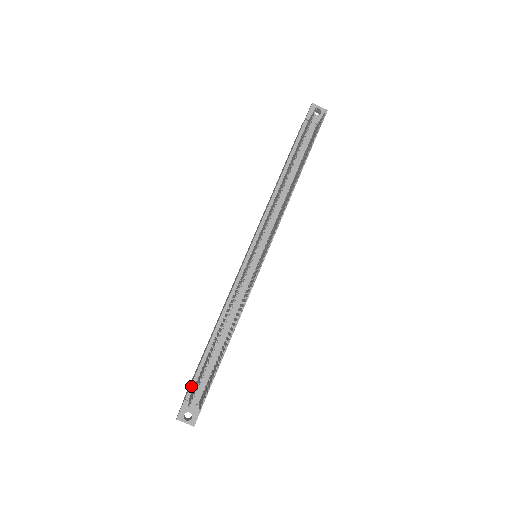
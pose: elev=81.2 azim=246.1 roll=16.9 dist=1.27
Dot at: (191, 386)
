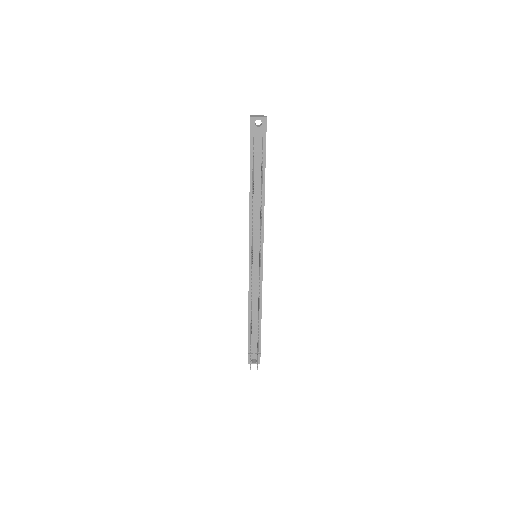
Dot at: (248, 345)
